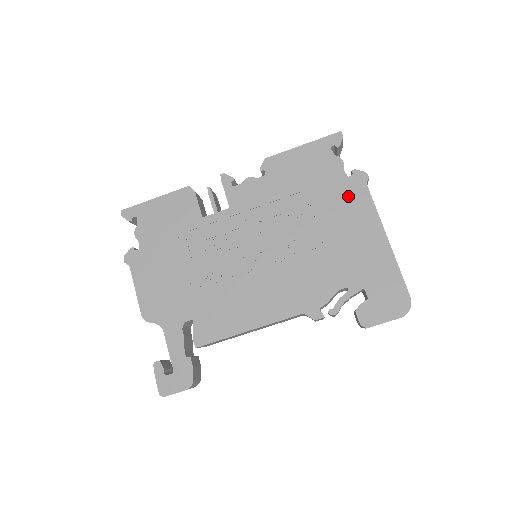
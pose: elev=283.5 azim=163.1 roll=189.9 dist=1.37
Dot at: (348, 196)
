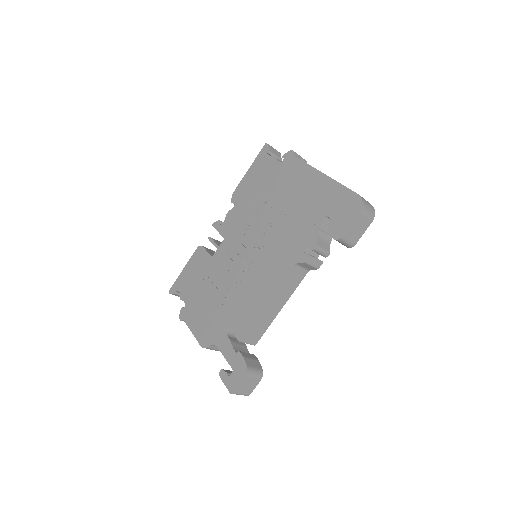
Dot at: (287, 172)
